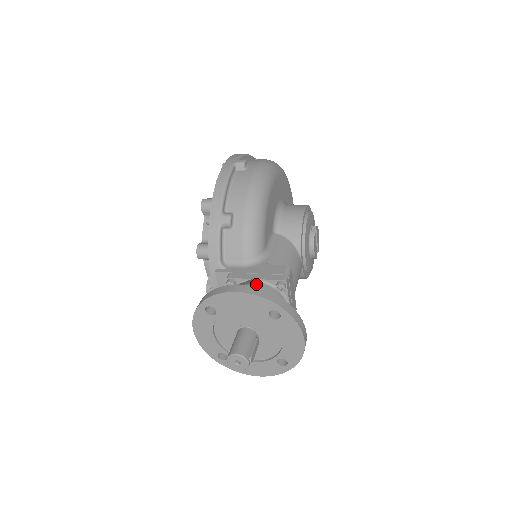
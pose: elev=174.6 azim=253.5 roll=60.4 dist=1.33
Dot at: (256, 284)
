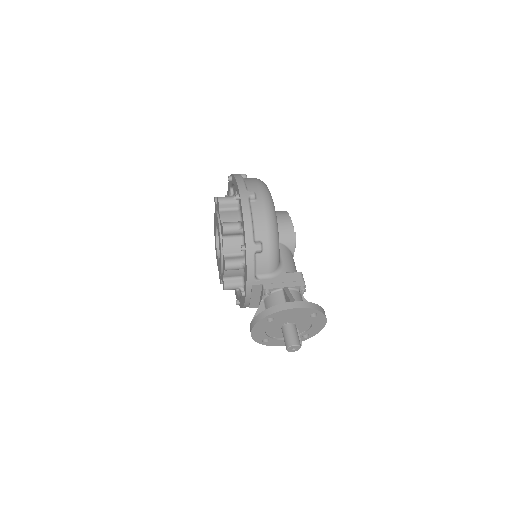
Dot at: occluded
